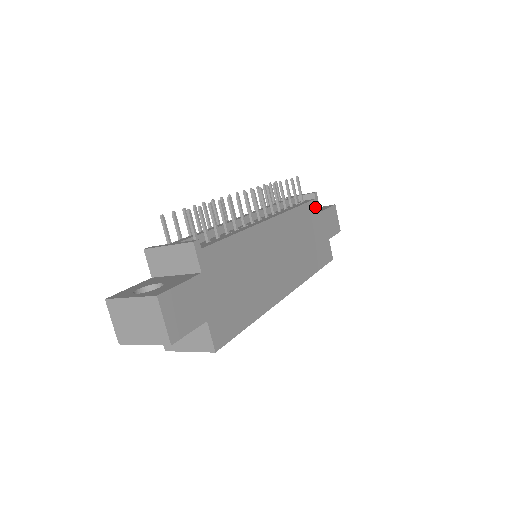
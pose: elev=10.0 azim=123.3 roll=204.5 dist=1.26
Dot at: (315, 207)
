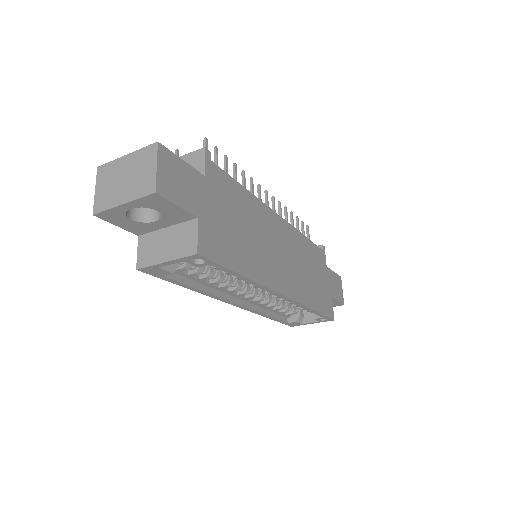
Dot at: (322, 256)
